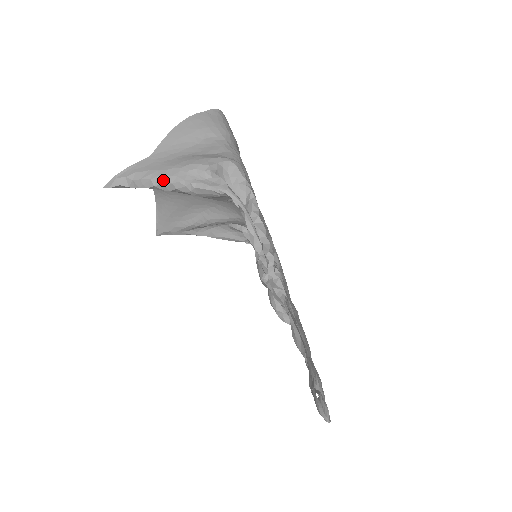
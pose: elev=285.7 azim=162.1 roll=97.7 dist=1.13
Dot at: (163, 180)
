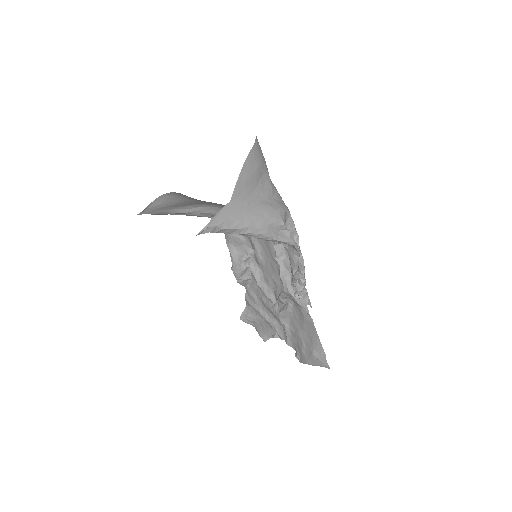
Dot at: (248, 231)
